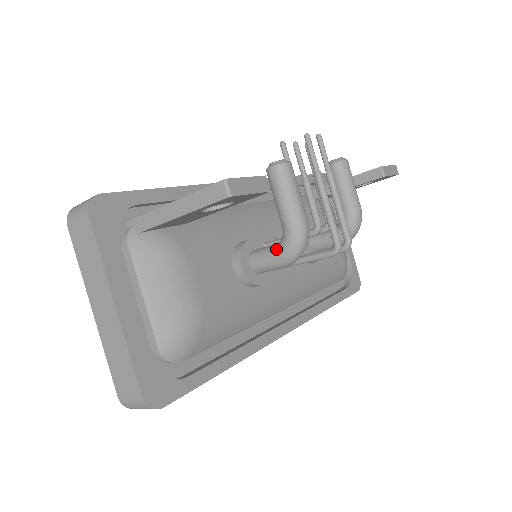
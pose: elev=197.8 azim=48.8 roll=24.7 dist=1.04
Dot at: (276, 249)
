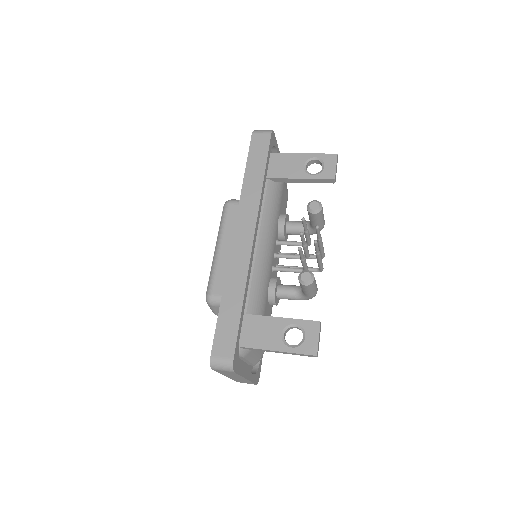
Dot at: (298, 298)
